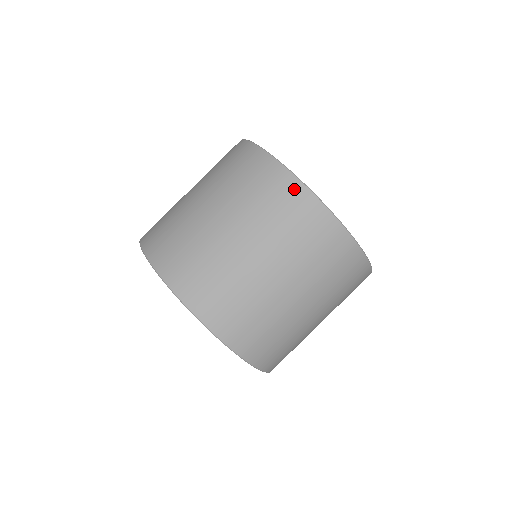
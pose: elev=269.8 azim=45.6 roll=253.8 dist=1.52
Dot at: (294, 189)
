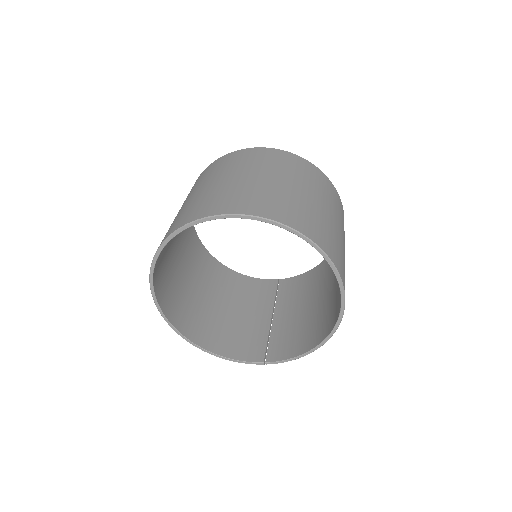
Dot at: (253, 151)
